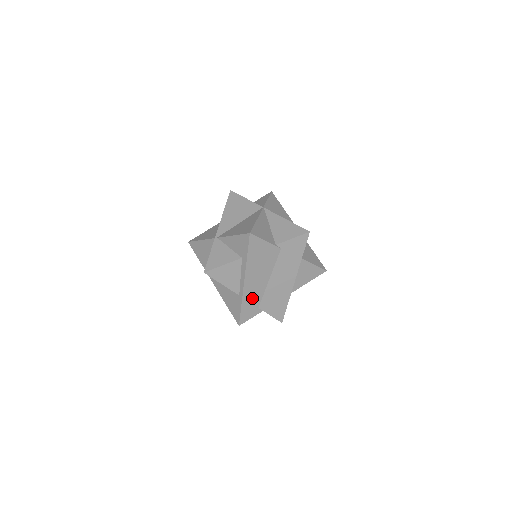
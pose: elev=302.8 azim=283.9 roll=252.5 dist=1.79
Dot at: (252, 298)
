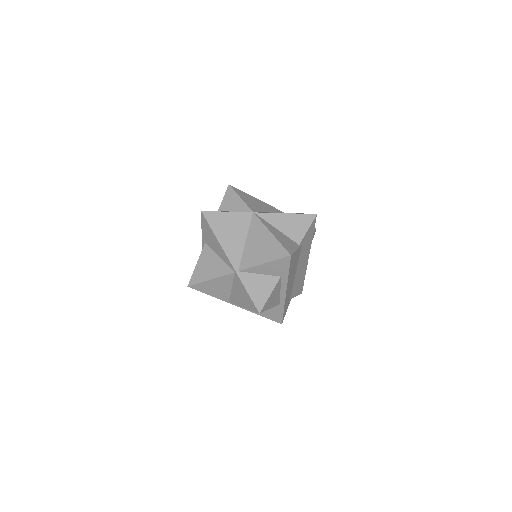
Dot at: (288, 297)
